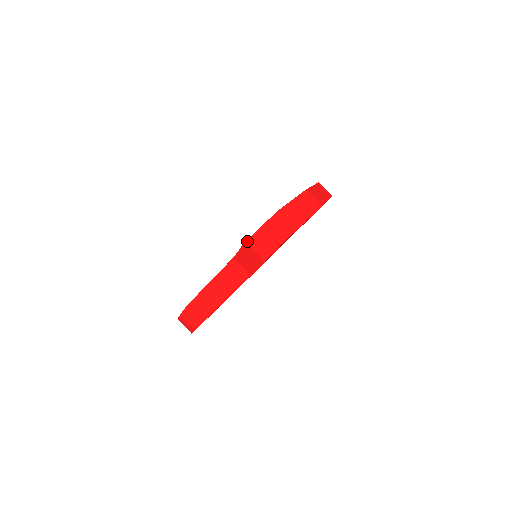
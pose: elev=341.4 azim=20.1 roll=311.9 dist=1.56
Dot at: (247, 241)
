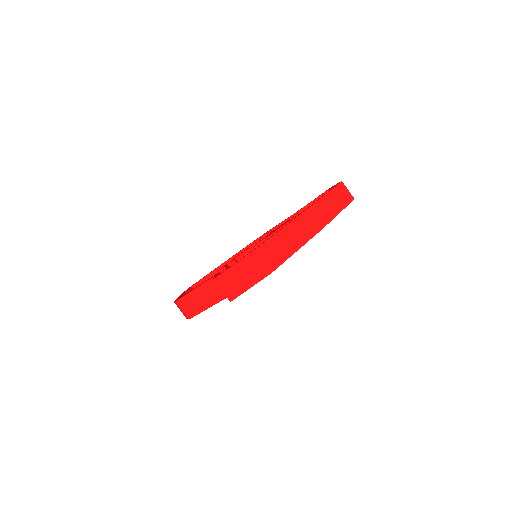
Dot at: (215, 279)
